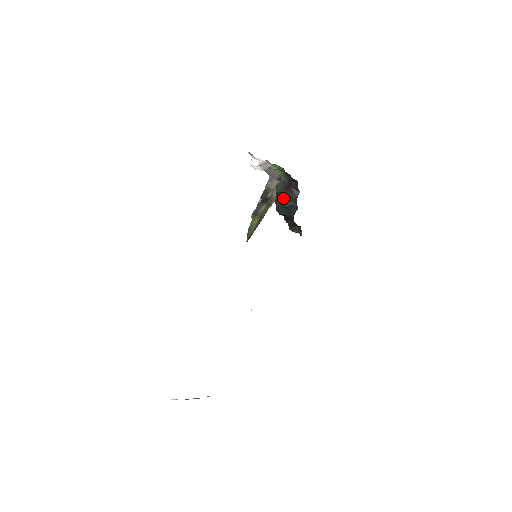
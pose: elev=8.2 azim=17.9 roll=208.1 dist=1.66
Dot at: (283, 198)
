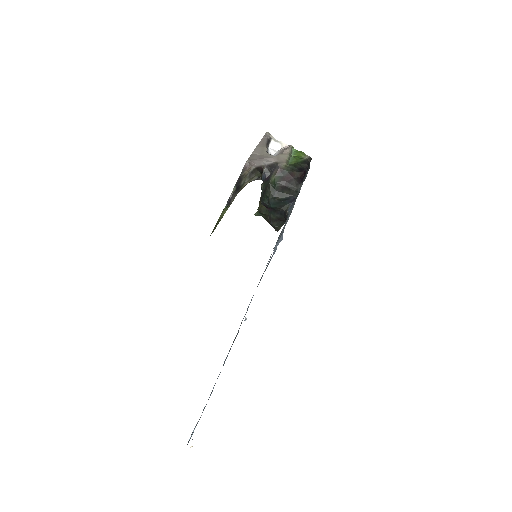
Dot at: (280, 189)
